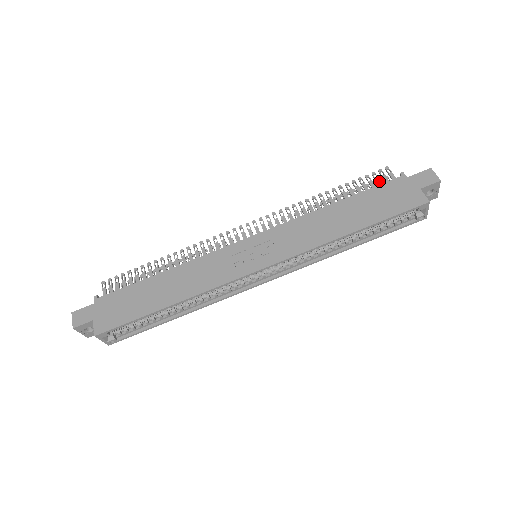
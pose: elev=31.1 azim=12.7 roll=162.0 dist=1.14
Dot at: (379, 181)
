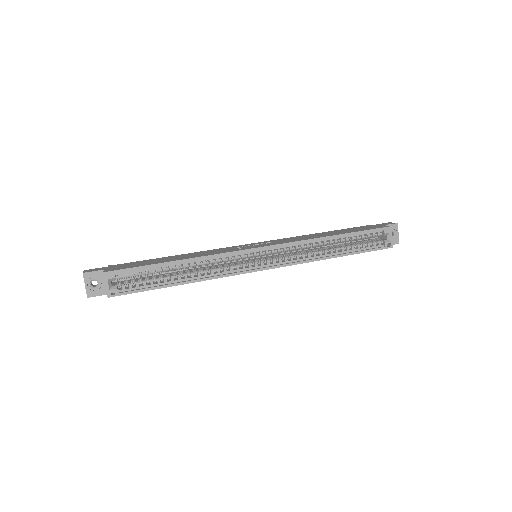
Dot at: occluded
